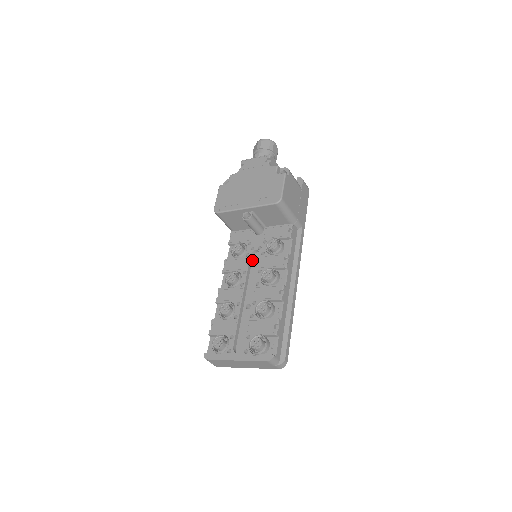
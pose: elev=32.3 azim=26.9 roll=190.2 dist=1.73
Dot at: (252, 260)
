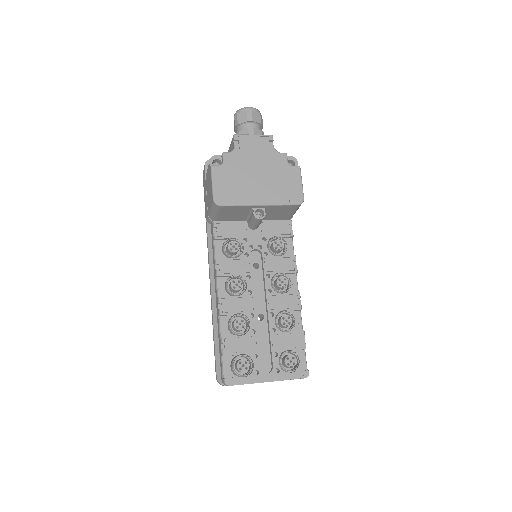
Dot at: (250, 260)
